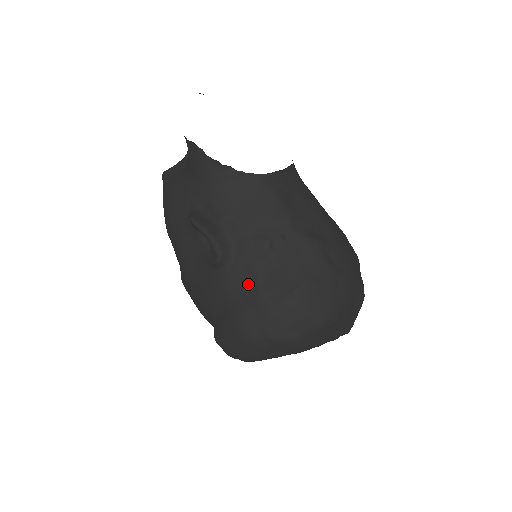
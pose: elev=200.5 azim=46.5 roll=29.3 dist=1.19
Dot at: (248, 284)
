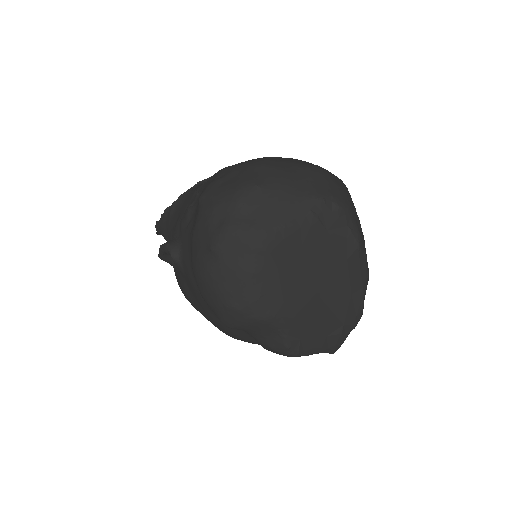
Dot at: (189, 242)
